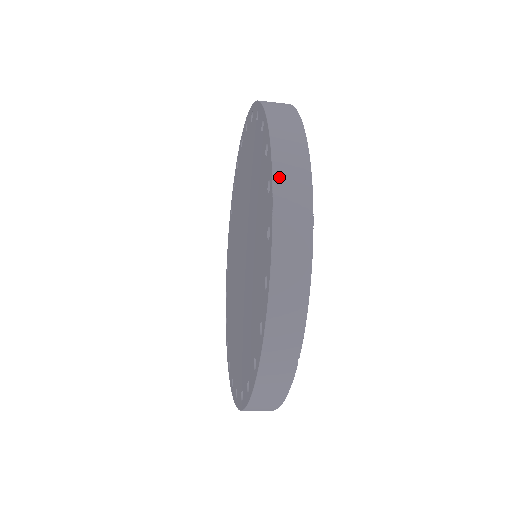
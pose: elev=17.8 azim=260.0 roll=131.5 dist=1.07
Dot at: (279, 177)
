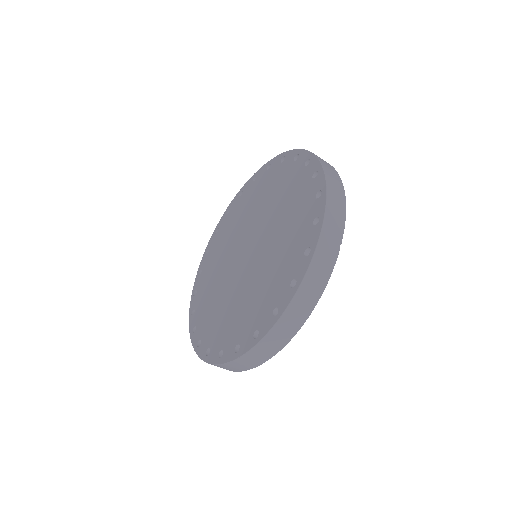
Dot at: (316, 155)
